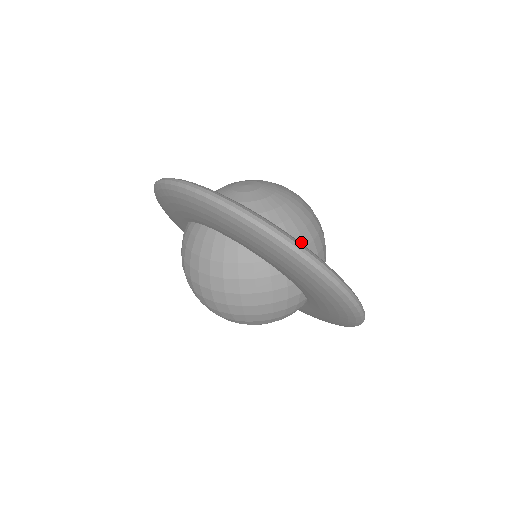
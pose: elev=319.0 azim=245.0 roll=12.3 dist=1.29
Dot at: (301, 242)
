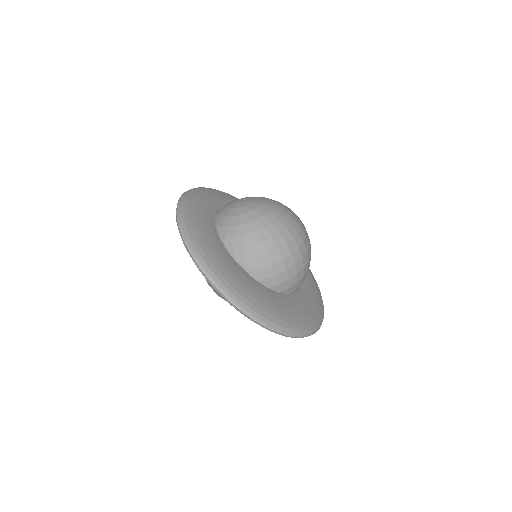
Dot at: (243, 256)
